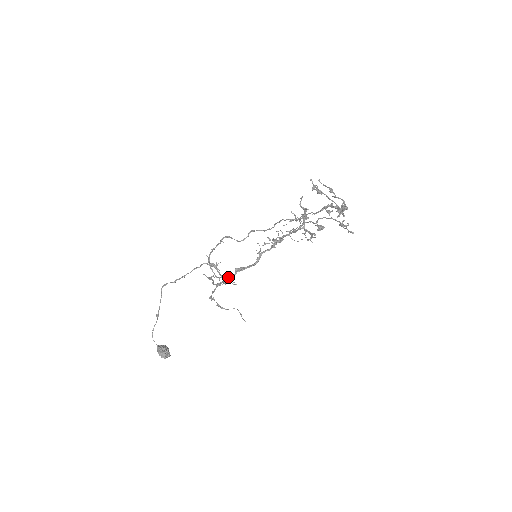
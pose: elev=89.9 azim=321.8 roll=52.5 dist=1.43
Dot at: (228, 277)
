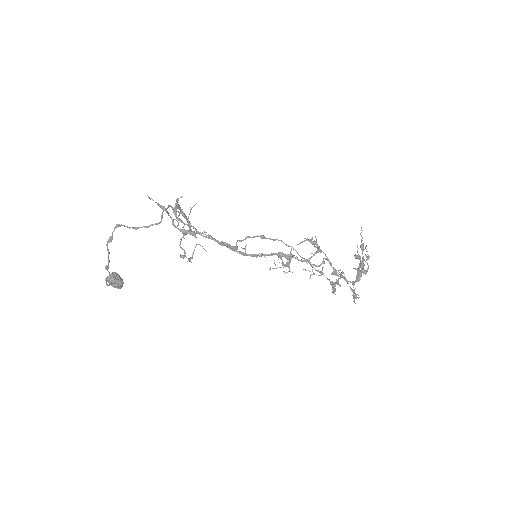
Dot at: occluded
